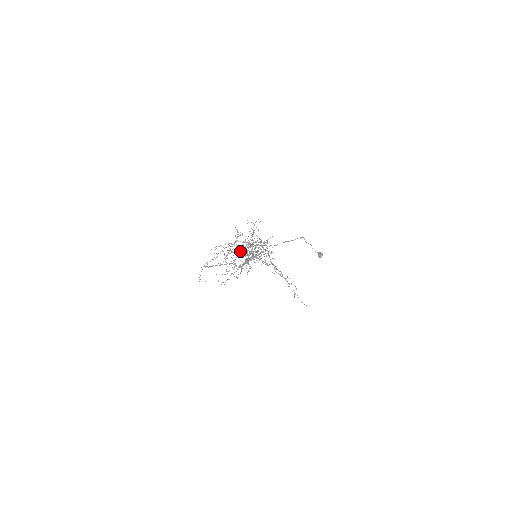
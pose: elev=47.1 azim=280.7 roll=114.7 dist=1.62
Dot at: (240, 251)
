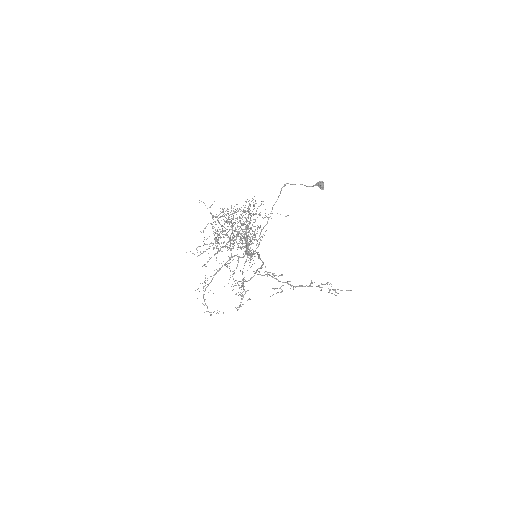
Dot at: (228, 231)
